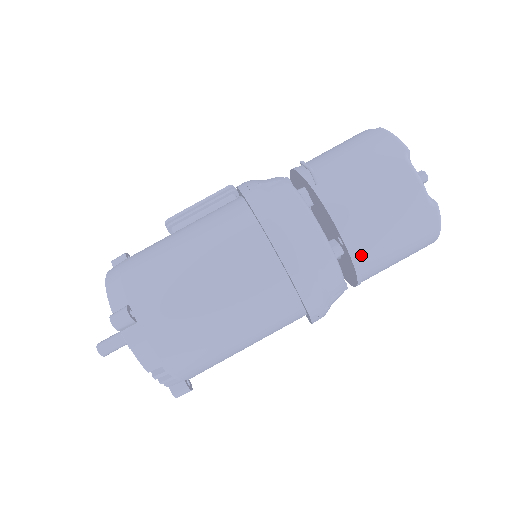
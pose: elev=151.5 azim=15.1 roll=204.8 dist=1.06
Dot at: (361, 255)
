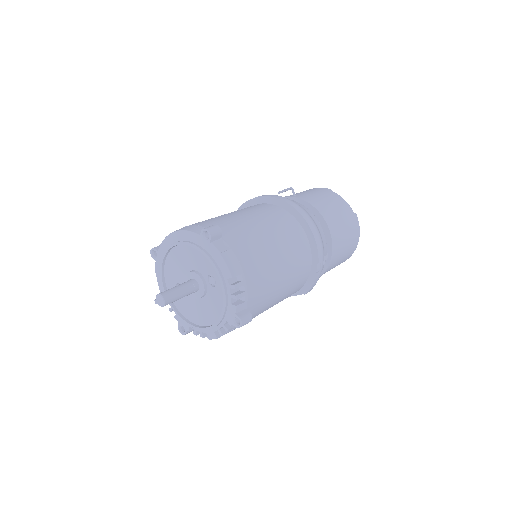
Dot at: (333, 230)
